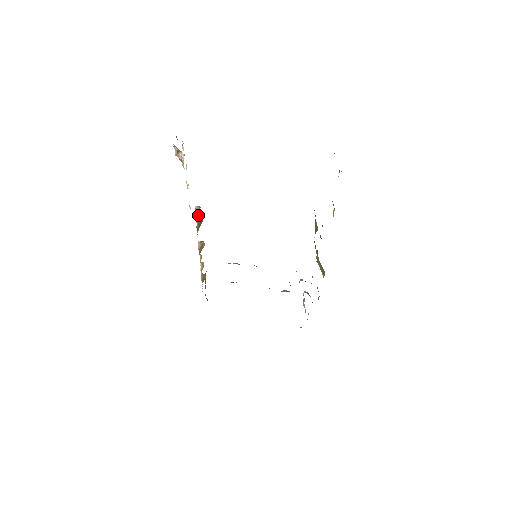
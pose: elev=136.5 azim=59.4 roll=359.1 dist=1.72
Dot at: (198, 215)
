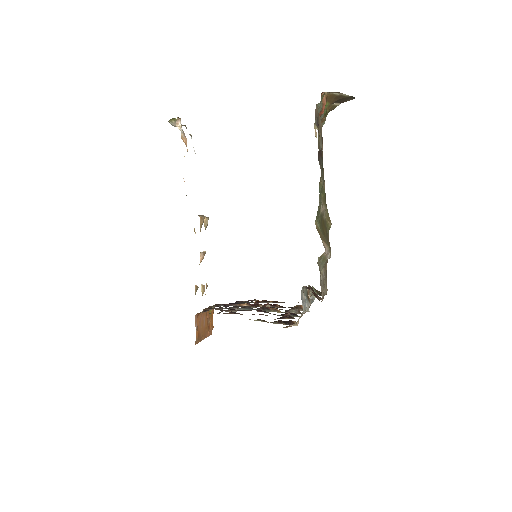
Dot at: (202, 217)
